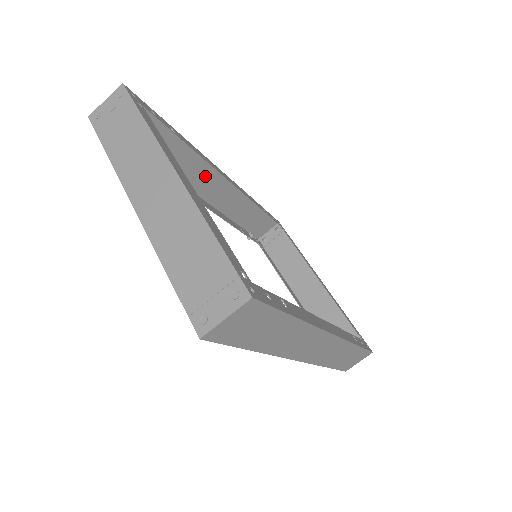
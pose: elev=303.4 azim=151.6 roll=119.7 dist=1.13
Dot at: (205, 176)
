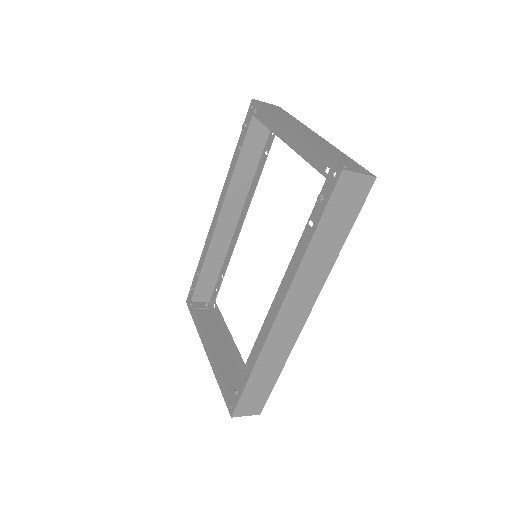
Dot at: (233, 205)
